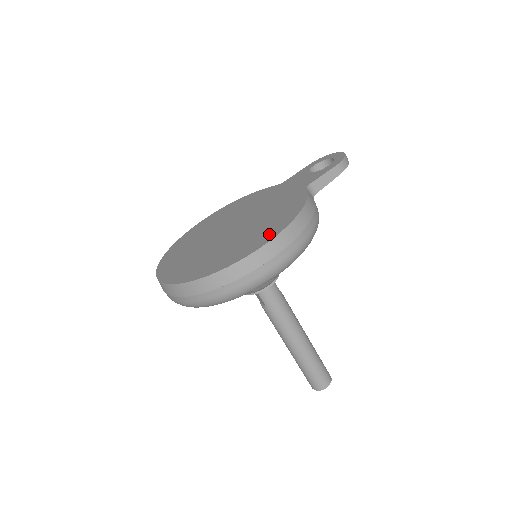
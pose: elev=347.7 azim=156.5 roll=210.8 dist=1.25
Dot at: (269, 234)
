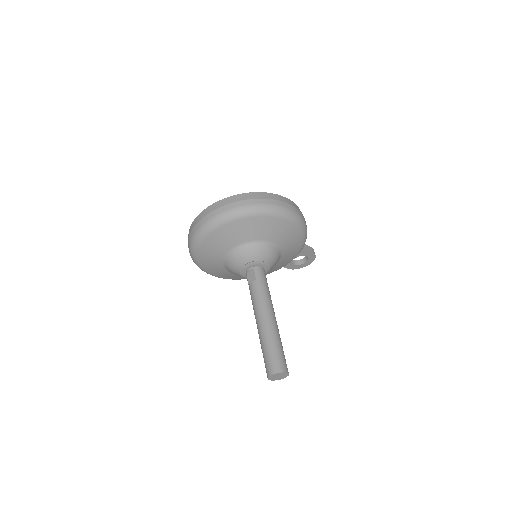
Dot at: occluded
